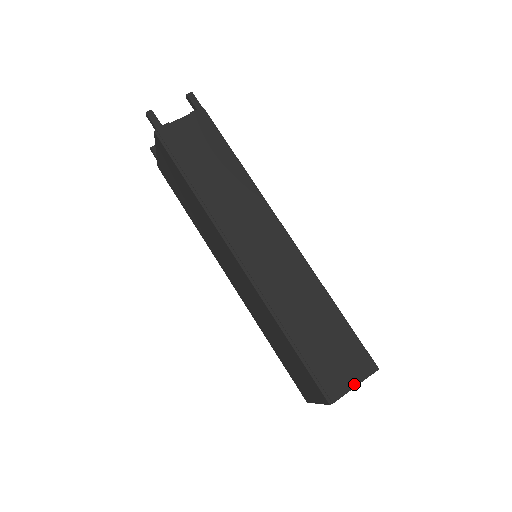
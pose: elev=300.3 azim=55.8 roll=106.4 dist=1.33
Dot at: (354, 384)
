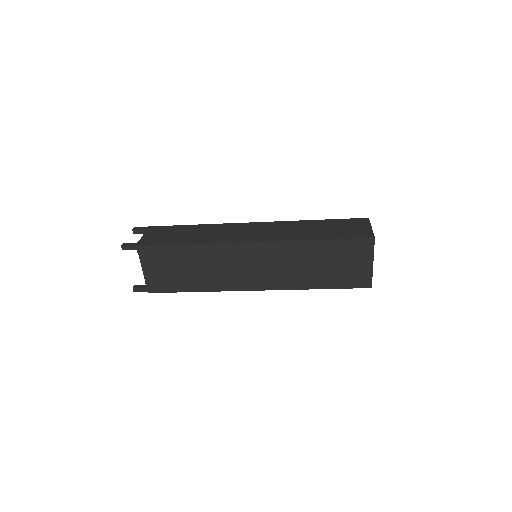
Dot at: (370, 227)
